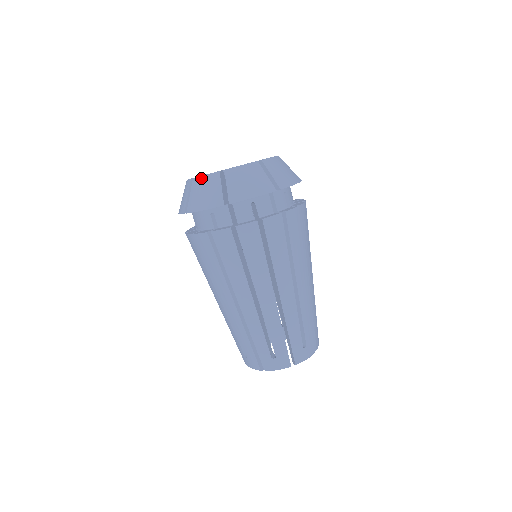
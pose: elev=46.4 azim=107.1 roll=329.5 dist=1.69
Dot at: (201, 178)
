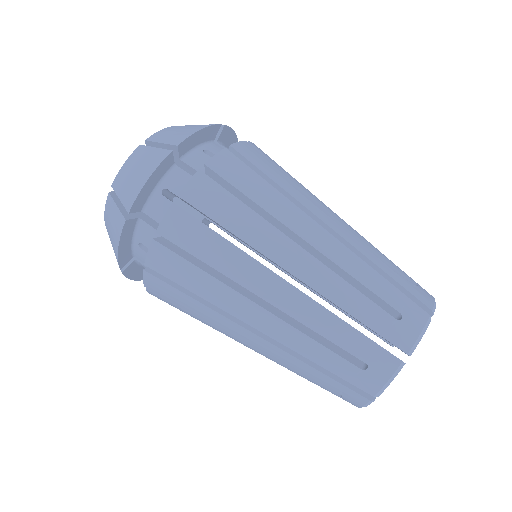
Dot at: (104, 218)
